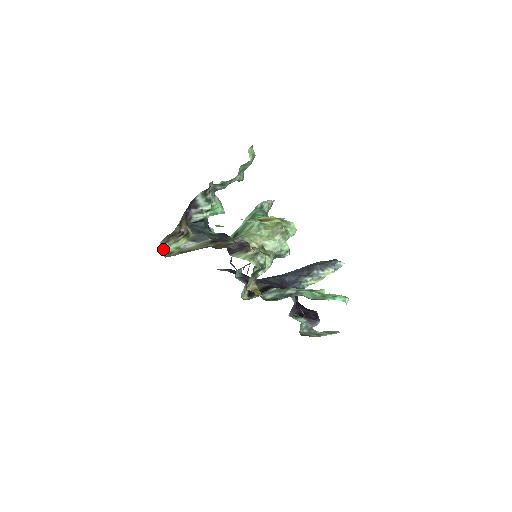
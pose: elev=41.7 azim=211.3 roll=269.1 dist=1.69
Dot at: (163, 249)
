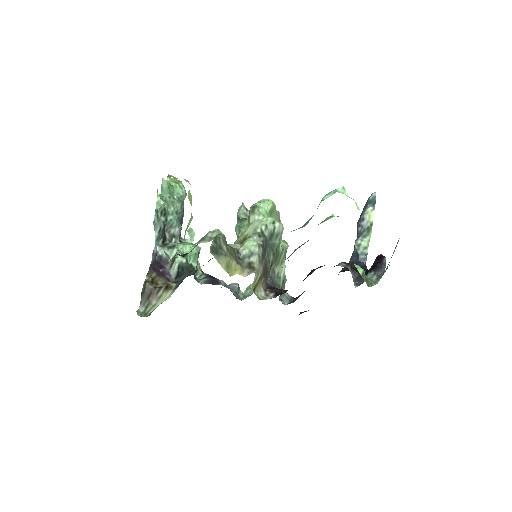
Dot at: (148, 313)
